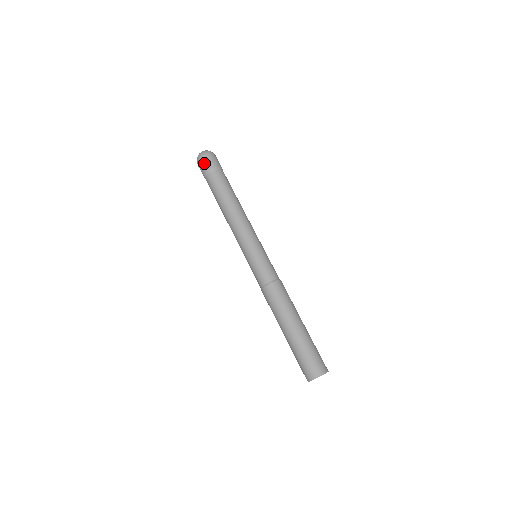
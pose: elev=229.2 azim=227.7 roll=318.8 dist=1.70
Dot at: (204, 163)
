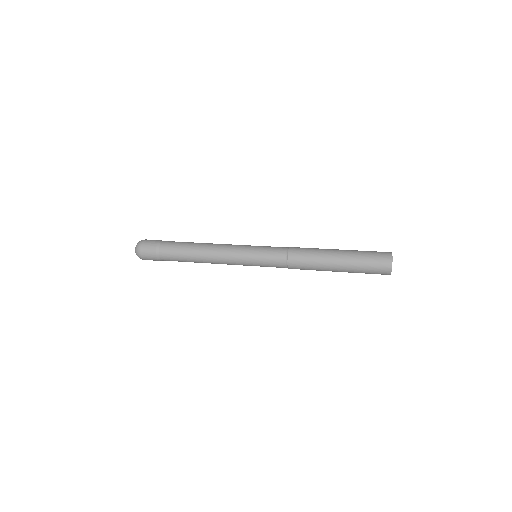
Dot at: (147, 255)
